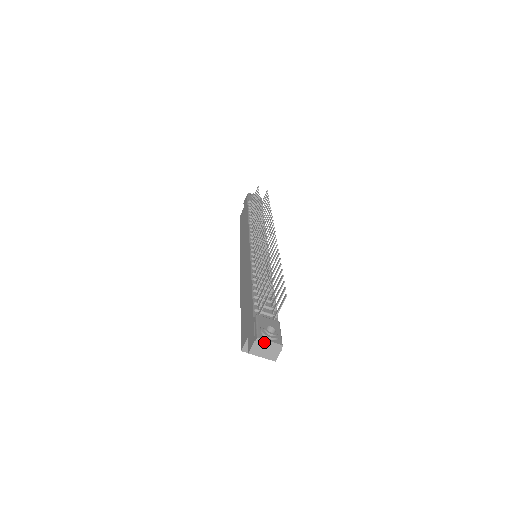
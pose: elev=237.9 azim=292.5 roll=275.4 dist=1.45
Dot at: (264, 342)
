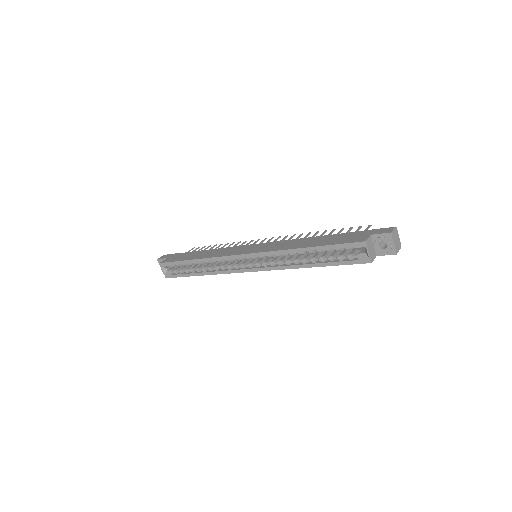
Dot at: (397, 233)
